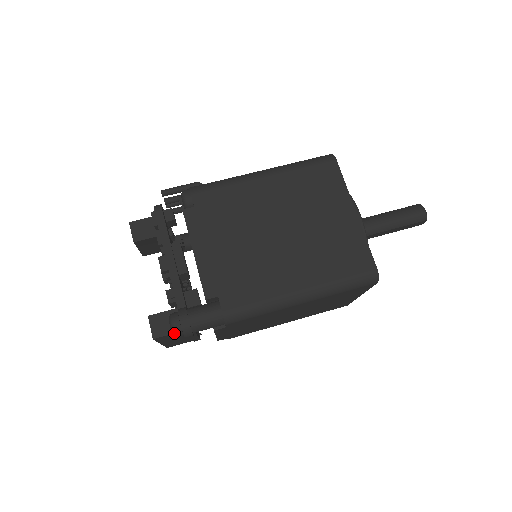
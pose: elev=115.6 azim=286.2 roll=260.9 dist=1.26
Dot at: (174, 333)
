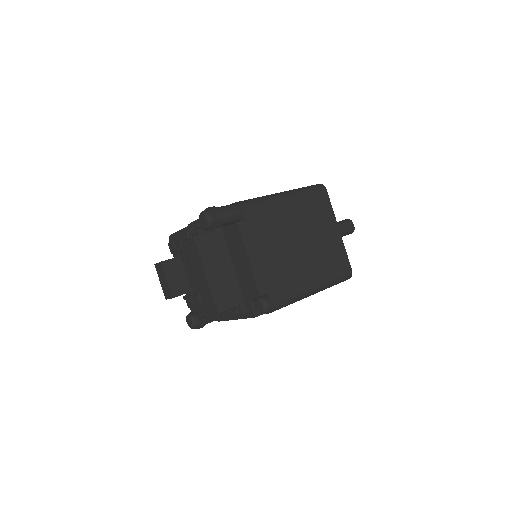
Dot at: (206, 213)
